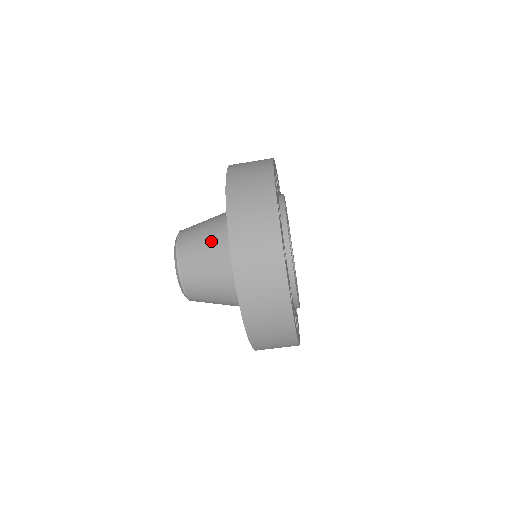
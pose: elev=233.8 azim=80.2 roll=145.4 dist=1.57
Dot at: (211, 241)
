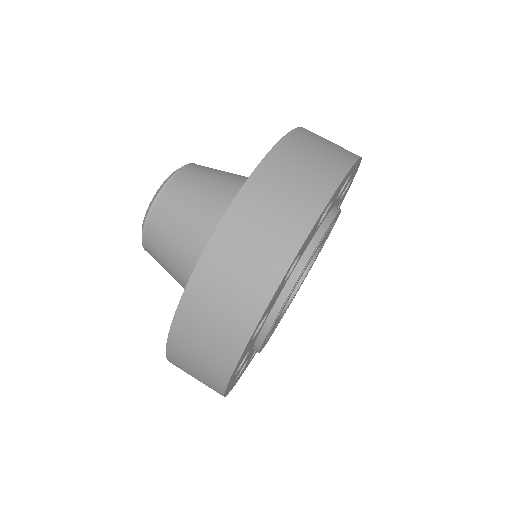
Dot at: (218, 193)
